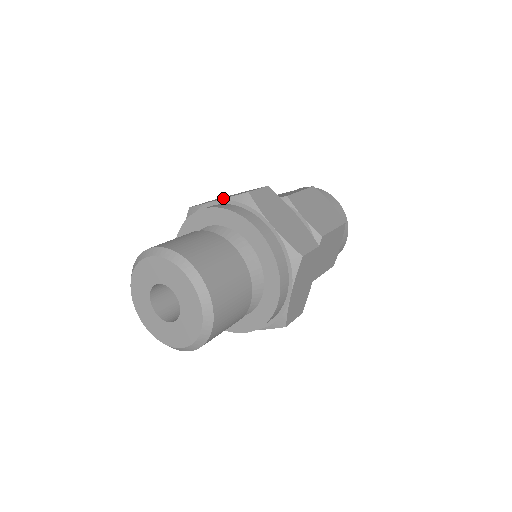
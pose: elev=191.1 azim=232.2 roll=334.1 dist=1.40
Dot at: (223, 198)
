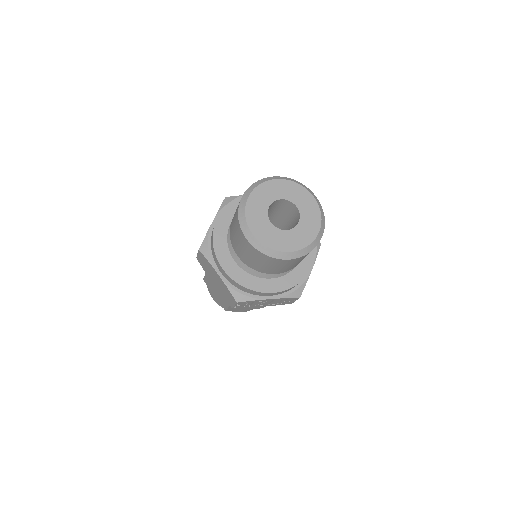
Dot at: occluded
